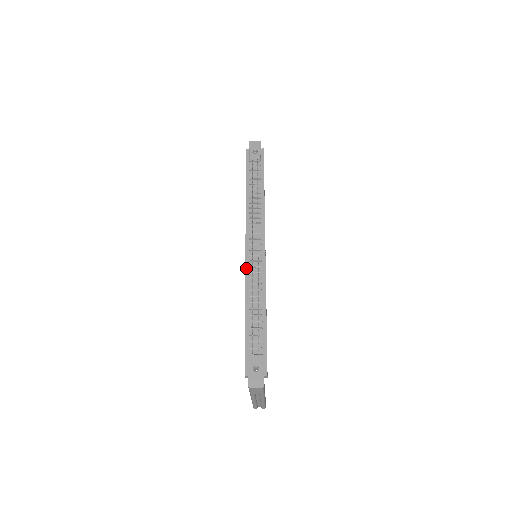
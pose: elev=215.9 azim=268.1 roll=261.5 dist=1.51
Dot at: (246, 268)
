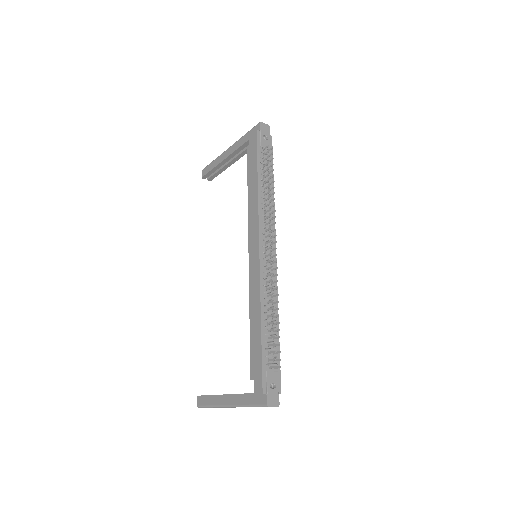
Dot at: (261, 273)
